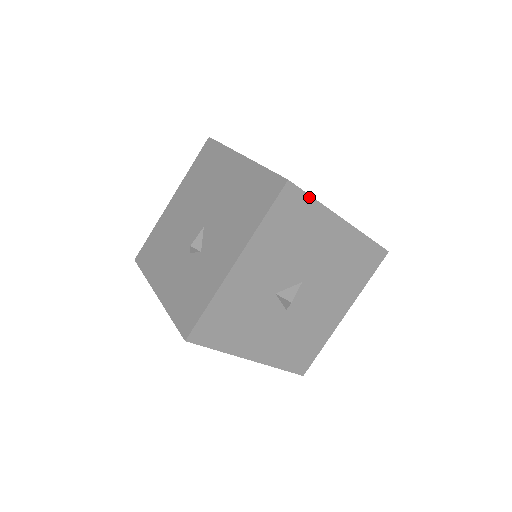
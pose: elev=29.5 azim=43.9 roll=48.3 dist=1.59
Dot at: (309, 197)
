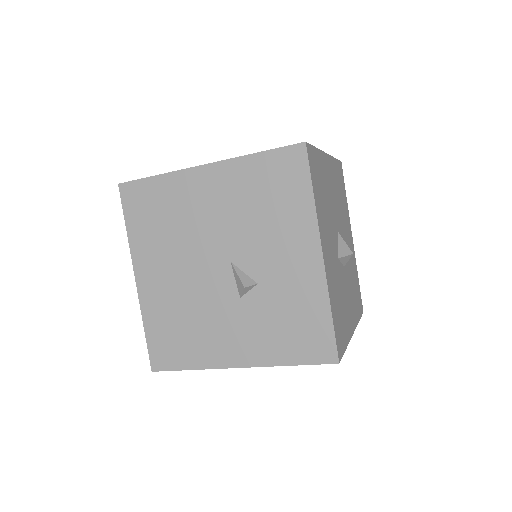
Dot at: (314, 149)
